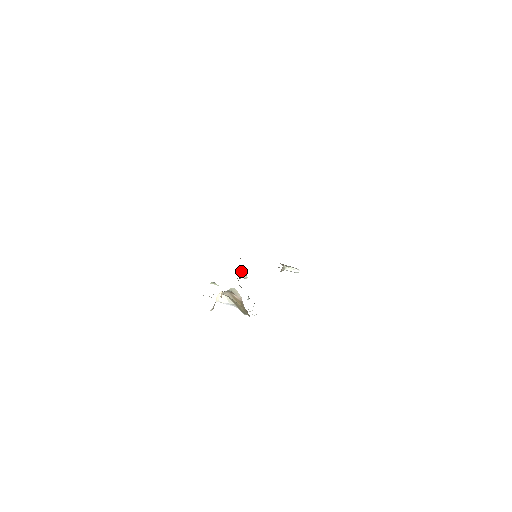
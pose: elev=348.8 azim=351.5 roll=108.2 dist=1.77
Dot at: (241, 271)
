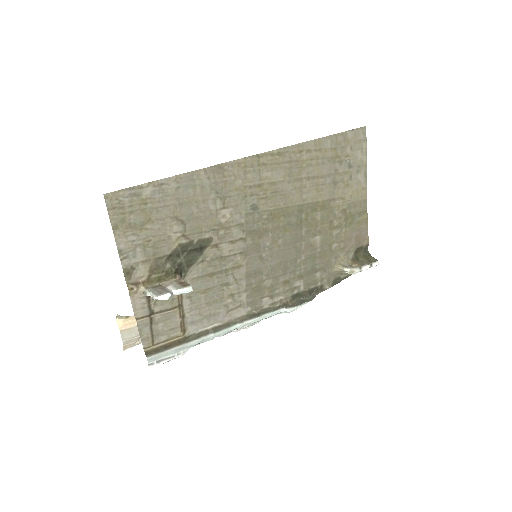
Dot at: (361, 260)
